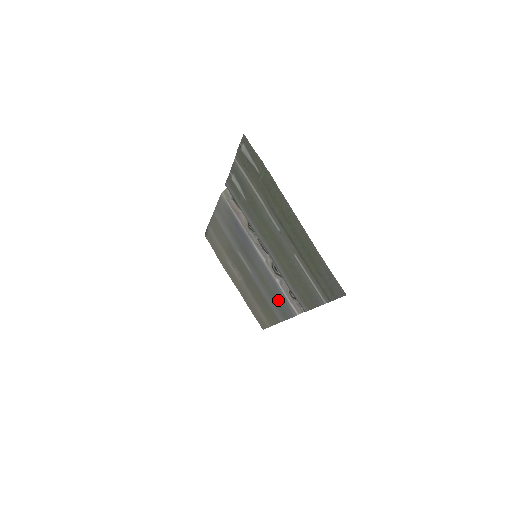
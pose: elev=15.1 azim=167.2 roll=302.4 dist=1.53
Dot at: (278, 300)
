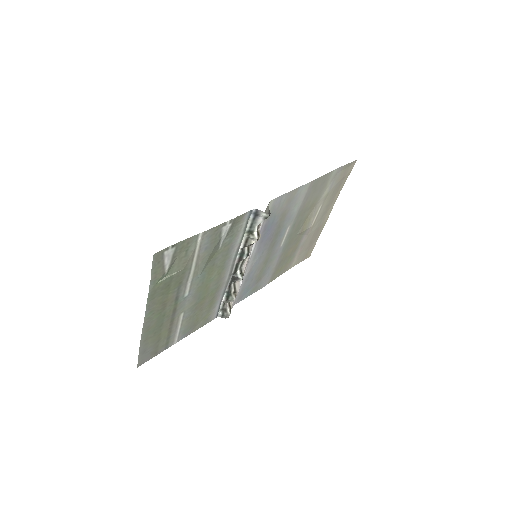
Dot at: (253, 284)
